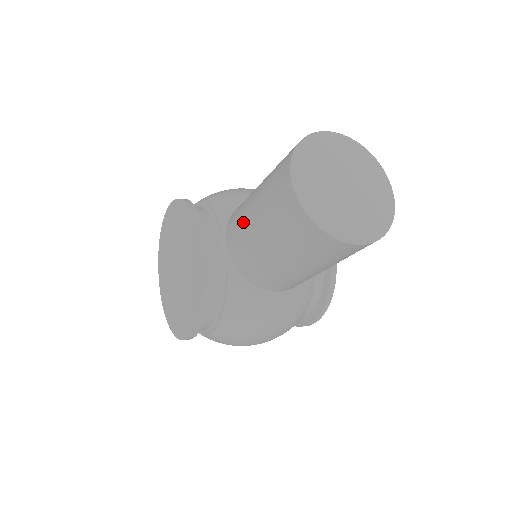
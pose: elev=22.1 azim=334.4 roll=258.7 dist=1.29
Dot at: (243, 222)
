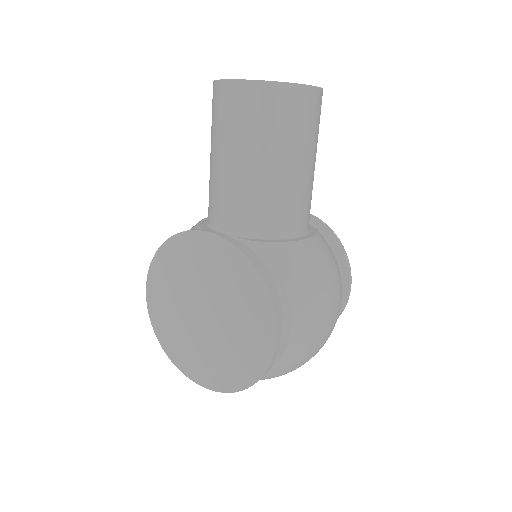
Dot at: (225, 183)
